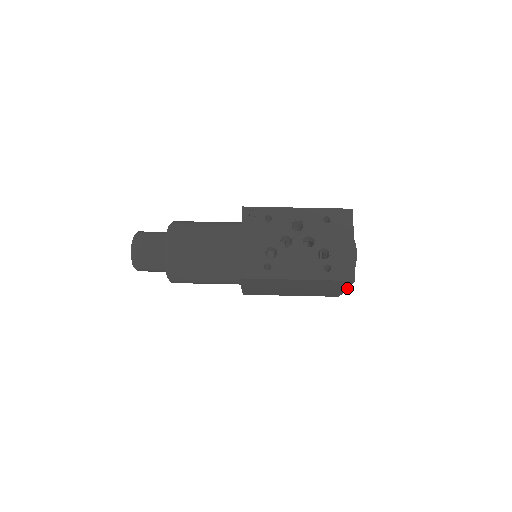
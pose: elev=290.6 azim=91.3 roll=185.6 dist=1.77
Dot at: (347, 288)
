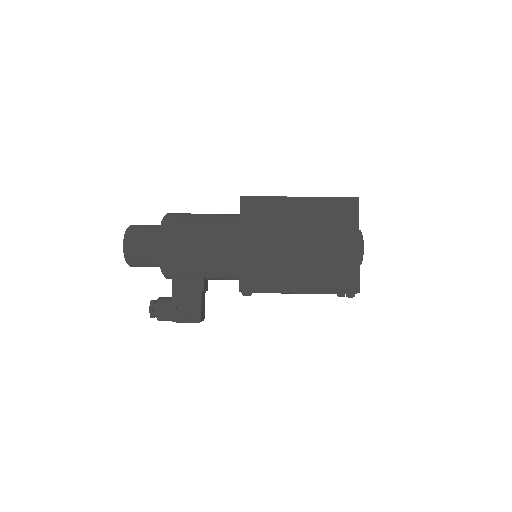
Dot at: (358, 234)
